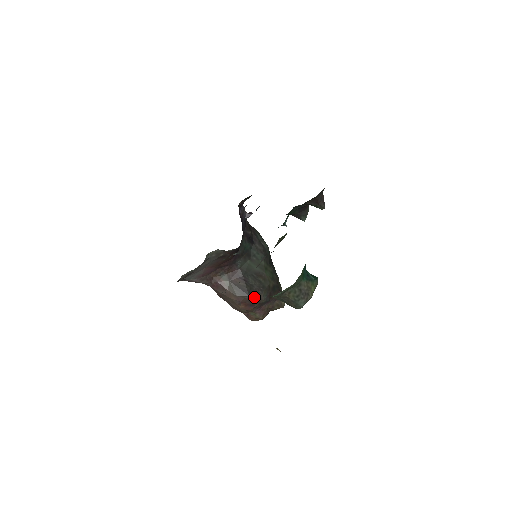
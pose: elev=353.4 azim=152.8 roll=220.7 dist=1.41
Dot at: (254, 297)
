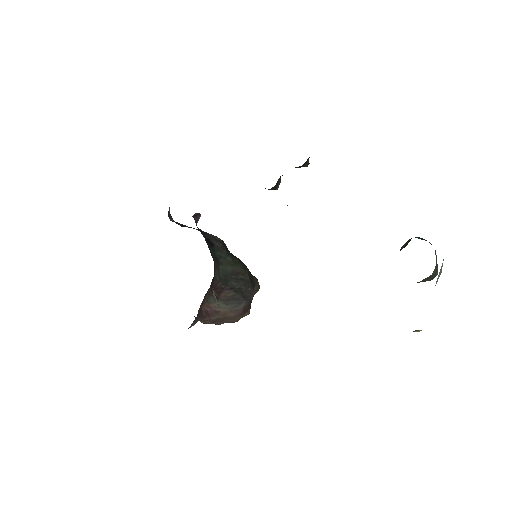
Dot at: (249, 298)
